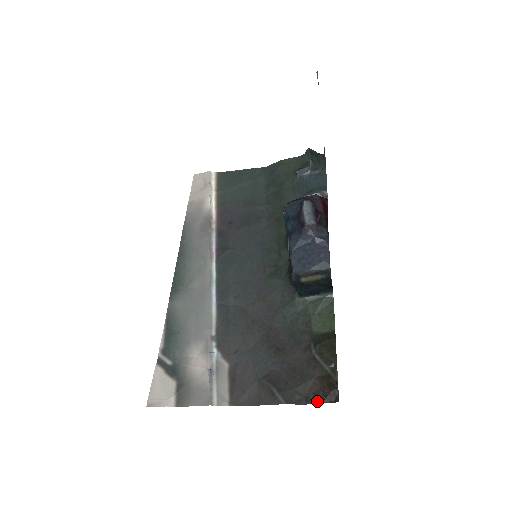
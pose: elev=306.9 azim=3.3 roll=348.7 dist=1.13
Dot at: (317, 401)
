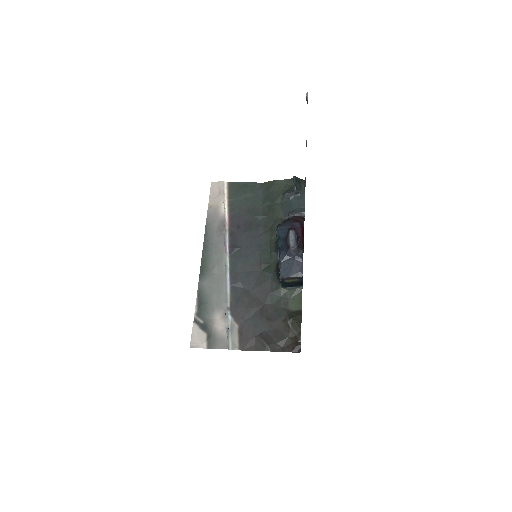
Dot at: (289, 351)
